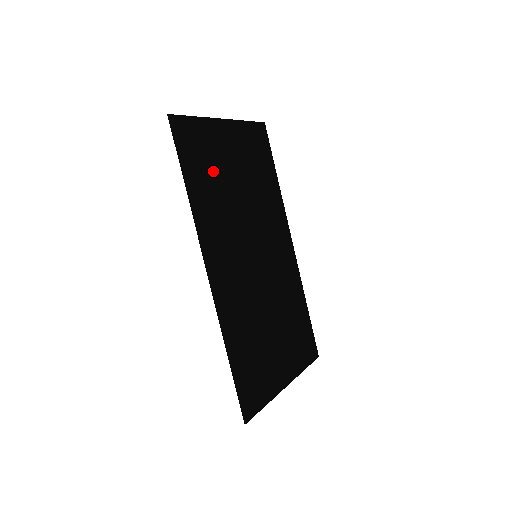
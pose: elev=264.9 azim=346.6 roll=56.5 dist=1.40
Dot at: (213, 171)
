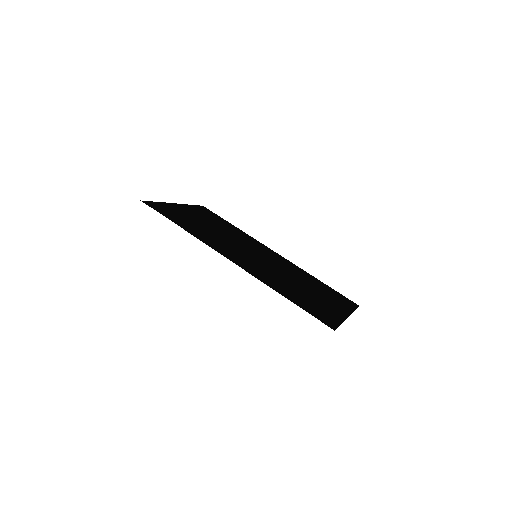
Dot at: (190, 221)
